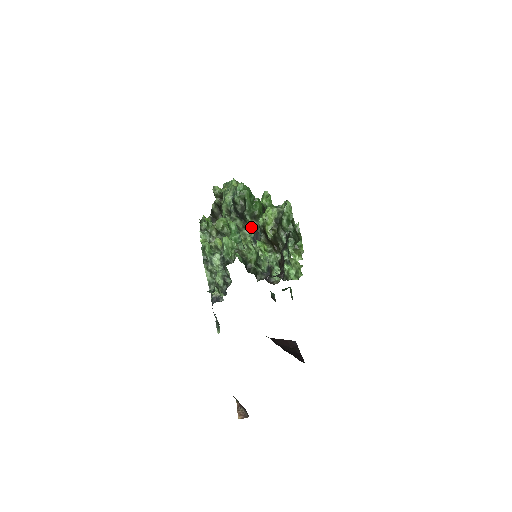
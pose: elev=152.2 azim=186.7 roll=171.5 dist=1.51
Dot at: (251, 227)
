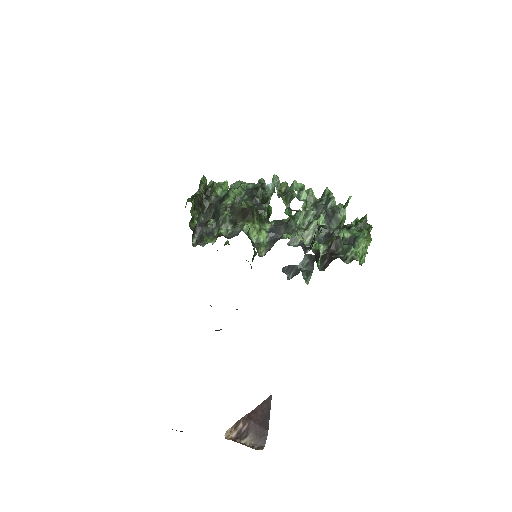
Dot at: (265, 222)
